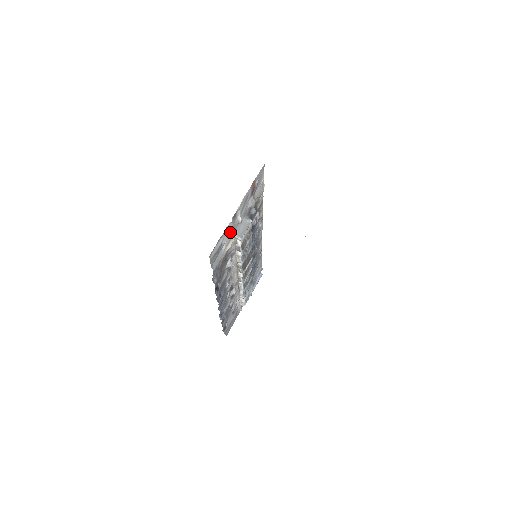
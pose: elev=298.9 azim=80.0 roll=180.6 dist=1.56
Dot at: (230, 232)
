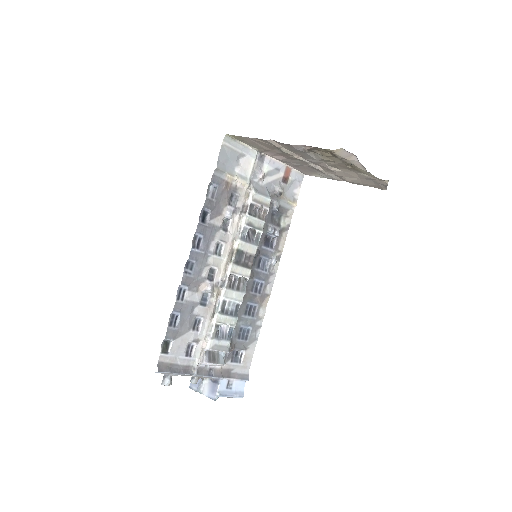
Dot at: (250, 166)
